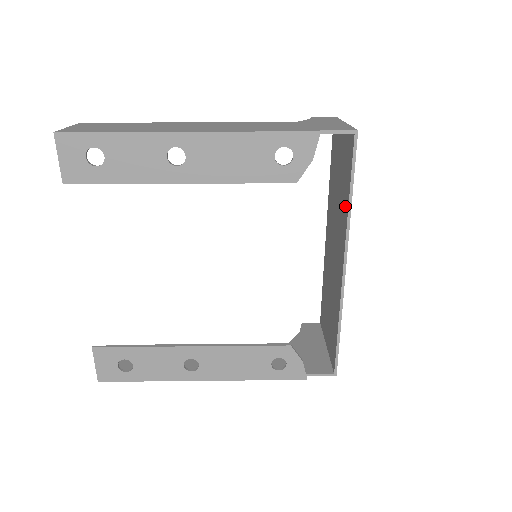
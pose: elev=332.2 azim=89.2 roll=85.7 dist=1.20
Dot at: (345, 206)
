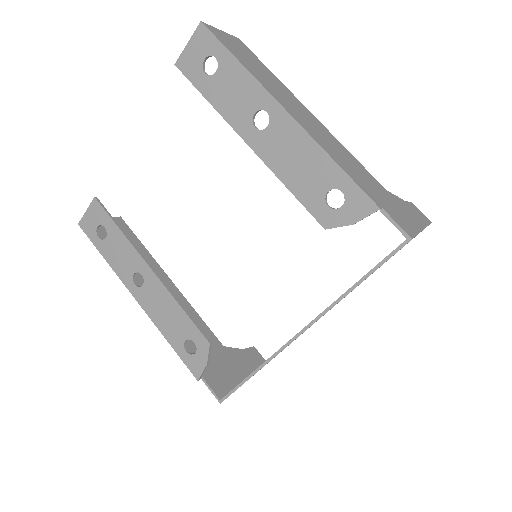
Dot at: occluded
